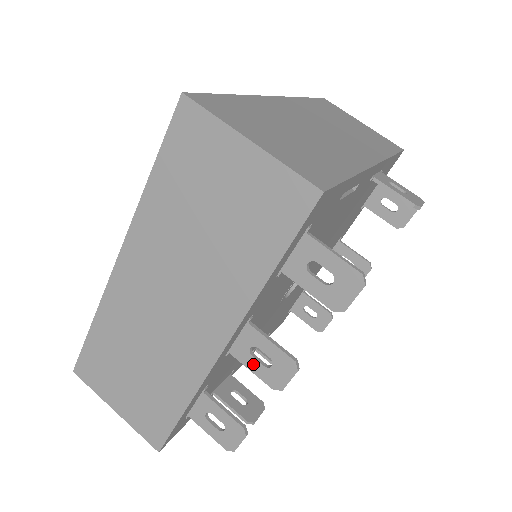
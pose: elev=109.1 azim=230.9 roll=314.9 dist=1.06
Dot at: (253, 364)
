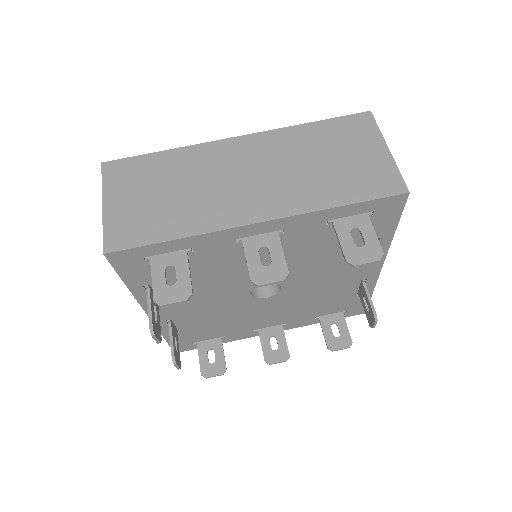
Dot at: (253, 257)
